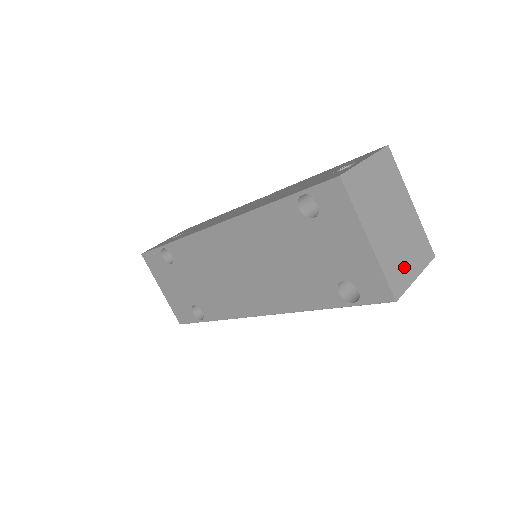
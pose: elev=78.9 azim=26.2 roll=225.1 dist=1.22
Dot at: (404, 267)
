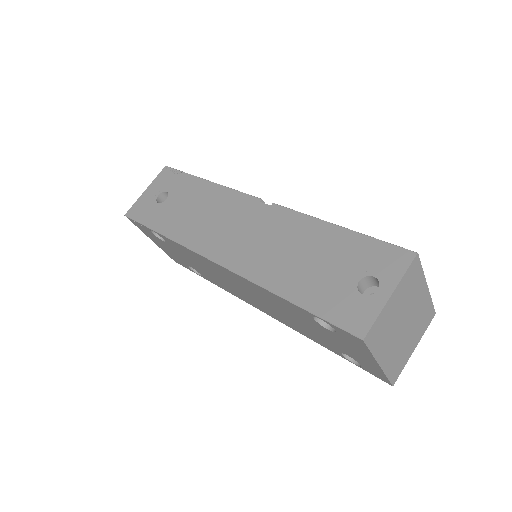
Dot at: (406, 353)
